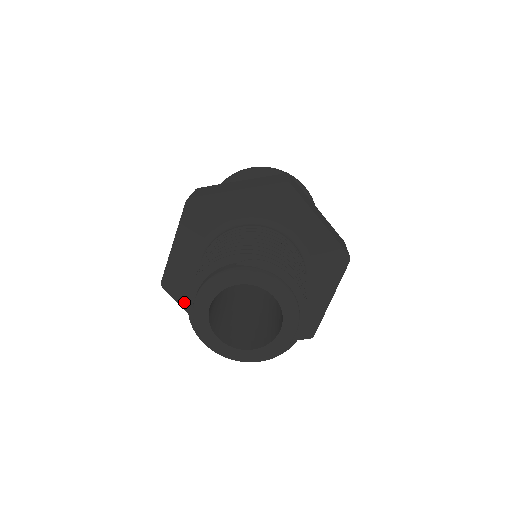
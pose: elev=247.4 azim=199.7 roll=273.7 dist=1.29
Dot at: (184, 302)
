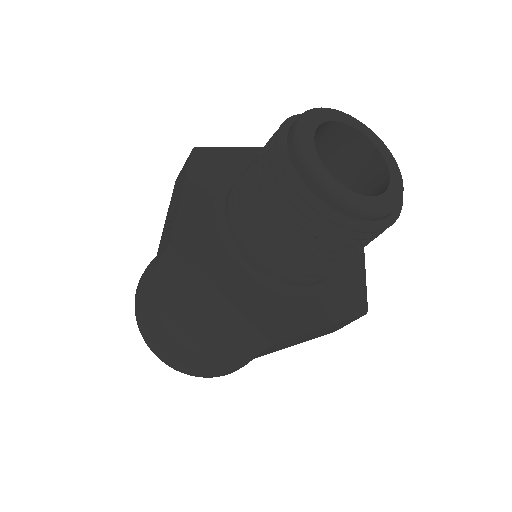
Dot at: (206, 270)
